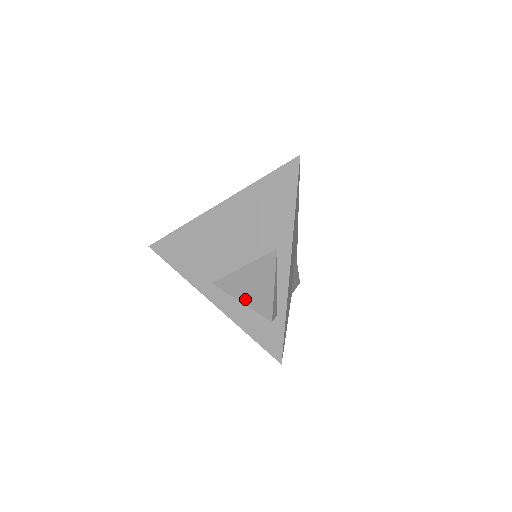
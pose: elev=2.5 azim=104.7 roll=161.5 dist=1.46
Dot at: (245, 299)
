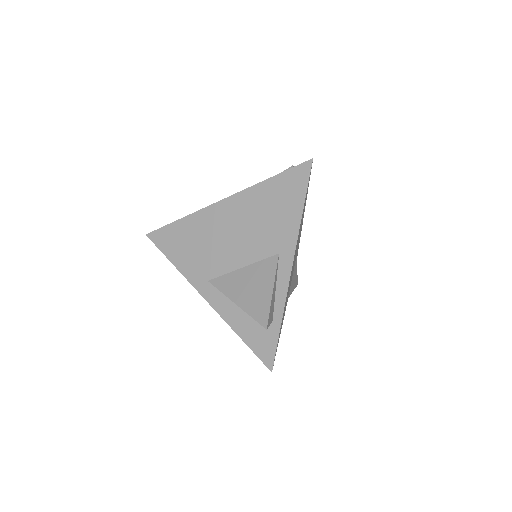
Dot at: (241, 302)
